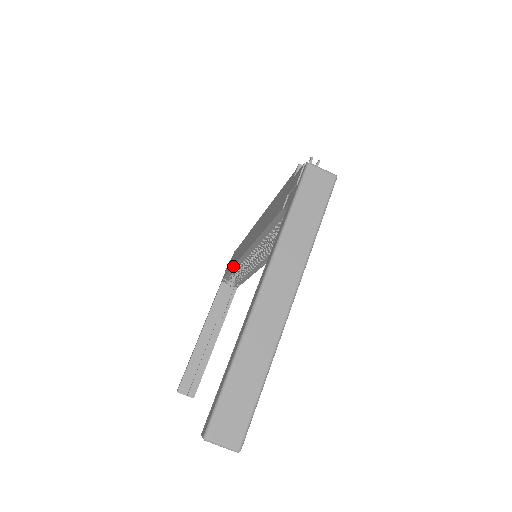
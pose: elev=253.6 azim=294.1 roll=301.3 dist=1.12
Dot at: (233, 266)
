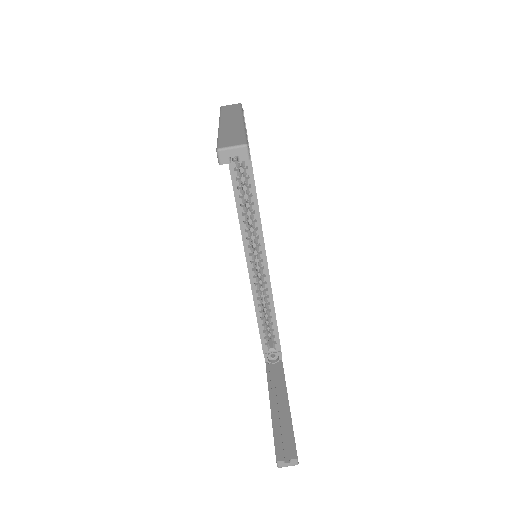
Dot at: occluded
